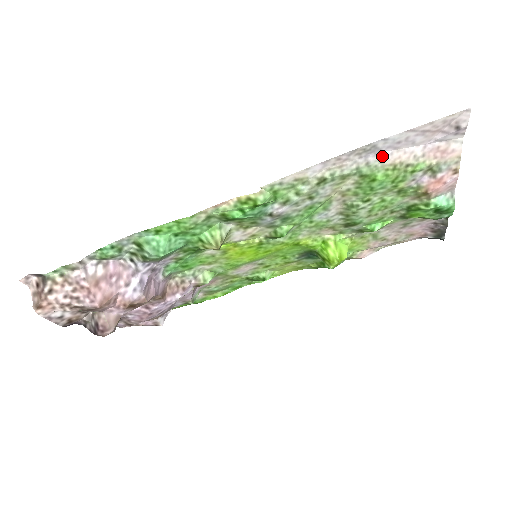
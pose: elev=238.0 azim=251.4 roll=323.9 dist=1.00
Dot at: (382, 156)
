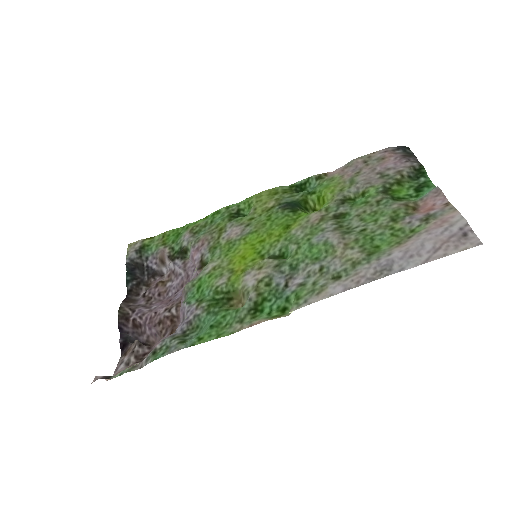
Dot at: (392, 255)
